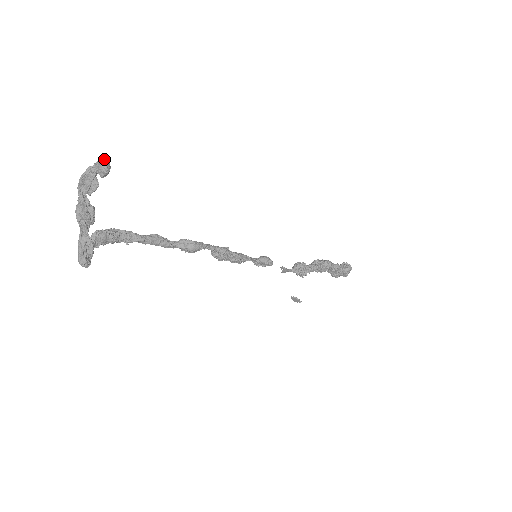
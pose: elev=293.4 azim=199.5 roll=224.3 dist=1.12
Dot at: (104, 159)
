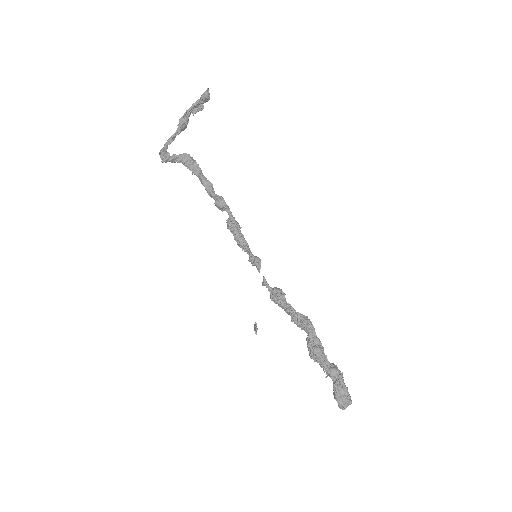
Dot at: (207, 88)
